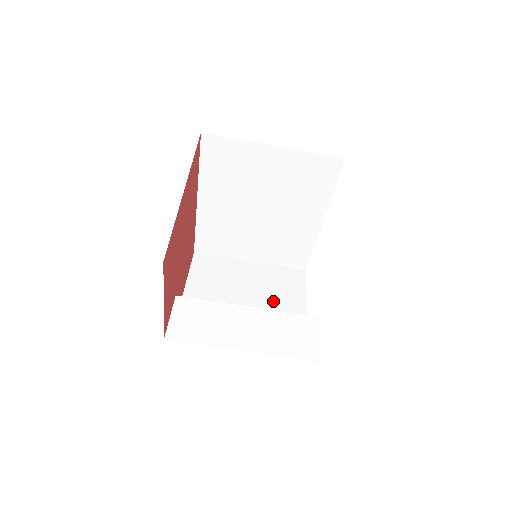
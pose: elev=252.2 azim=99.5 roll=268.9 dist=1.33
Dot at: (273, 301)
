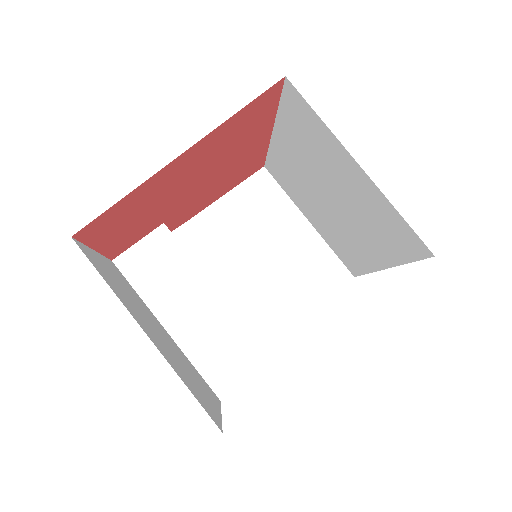
Dot at: (281, 284)
